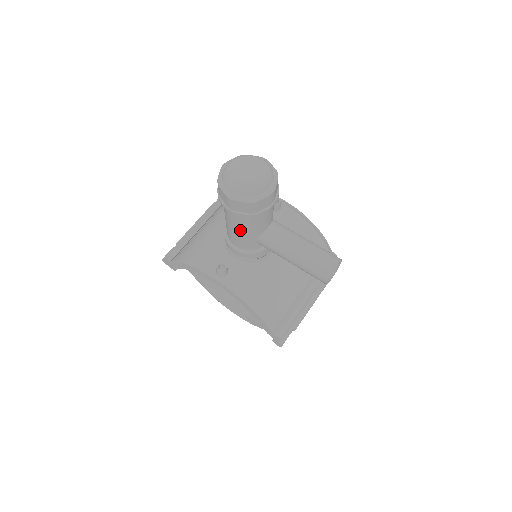
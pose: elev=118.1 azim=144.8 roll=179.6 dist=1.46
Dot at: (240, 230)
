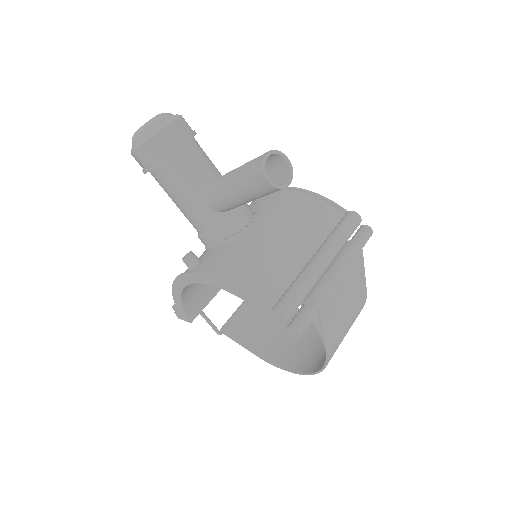
Dot at: (180, 197)
